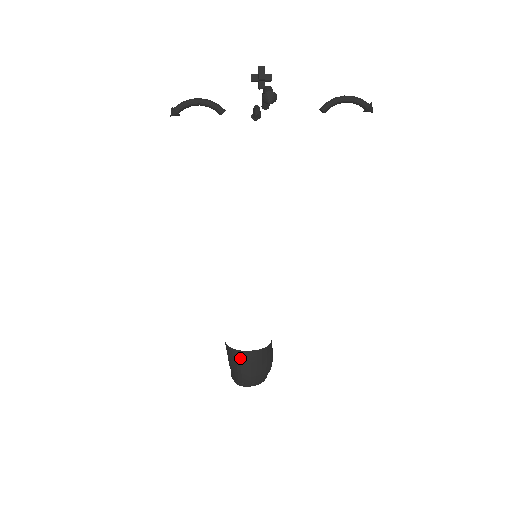
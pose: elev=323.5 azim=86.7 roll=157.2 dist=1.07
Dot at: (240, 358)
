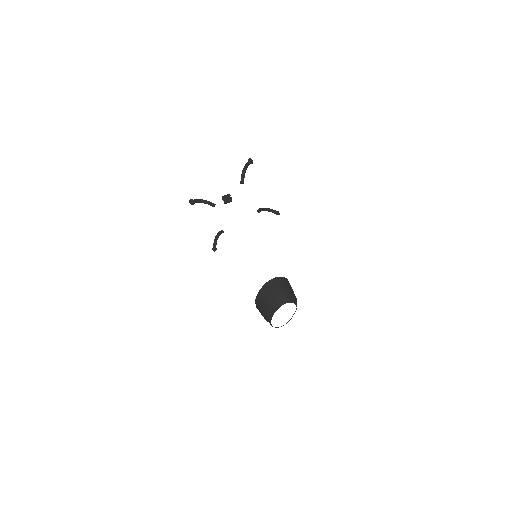
Dot at: (277, 282)
